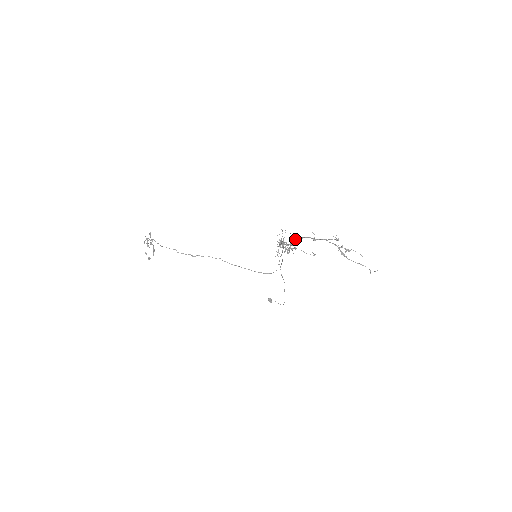
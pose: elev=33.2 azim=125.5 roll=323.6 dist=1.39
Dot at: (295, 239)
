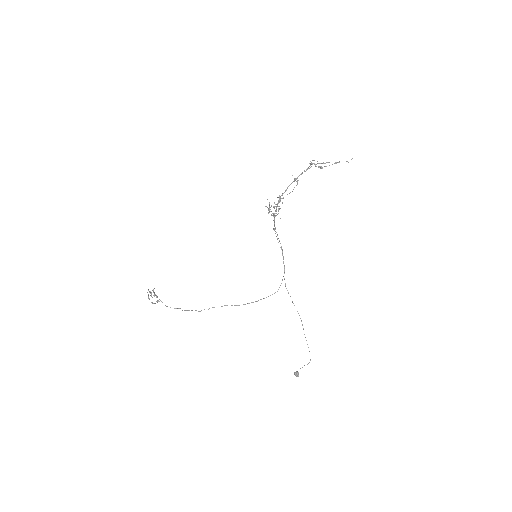
Dot at: (281, 195)
